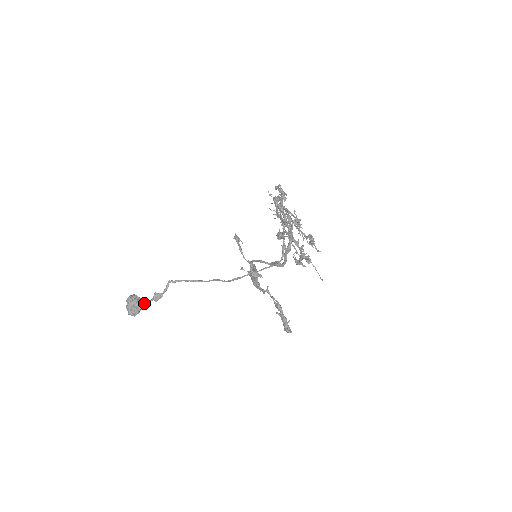
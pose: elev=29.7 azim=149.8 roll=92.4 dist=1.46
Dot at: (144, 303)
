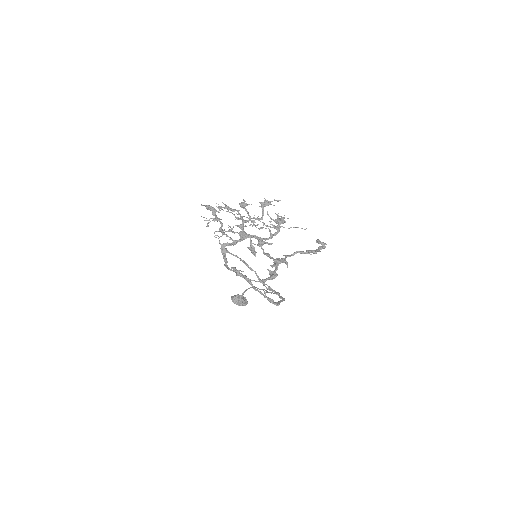
Dot at: (242, 299)
